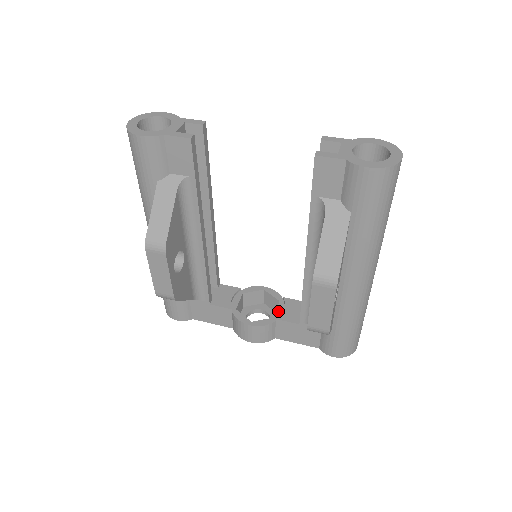
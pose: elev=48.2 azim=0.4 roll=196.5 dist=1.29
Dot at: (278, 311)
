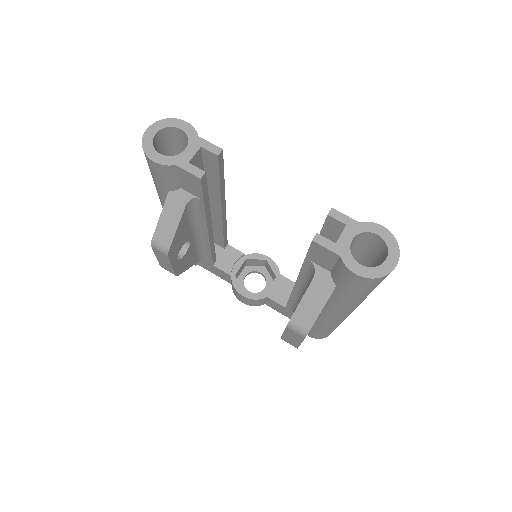
Dot at: (272, 287)
